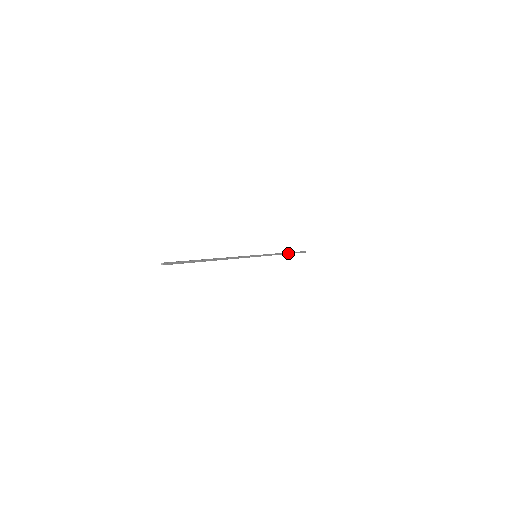
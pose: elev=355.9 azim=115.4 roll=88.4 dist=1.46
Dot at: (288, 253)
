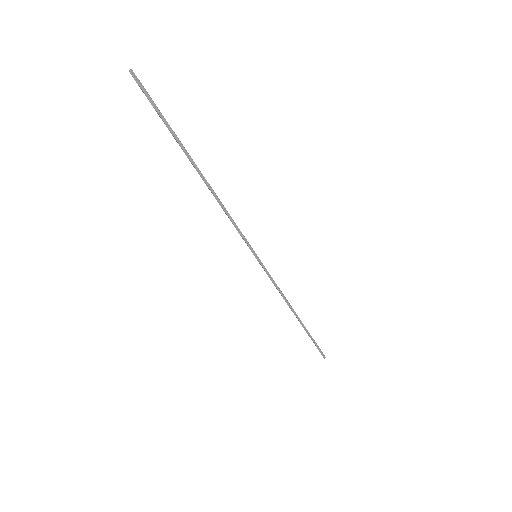
Dot at: (300, 320)
